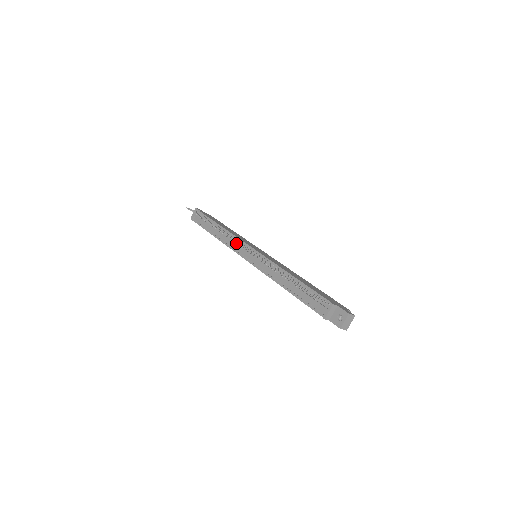
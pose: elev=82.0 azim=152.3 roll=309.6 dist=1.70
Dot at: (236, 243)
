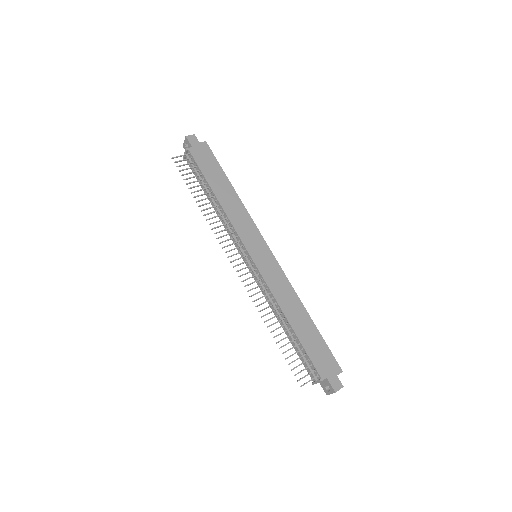
Dot at: (233, 235)
